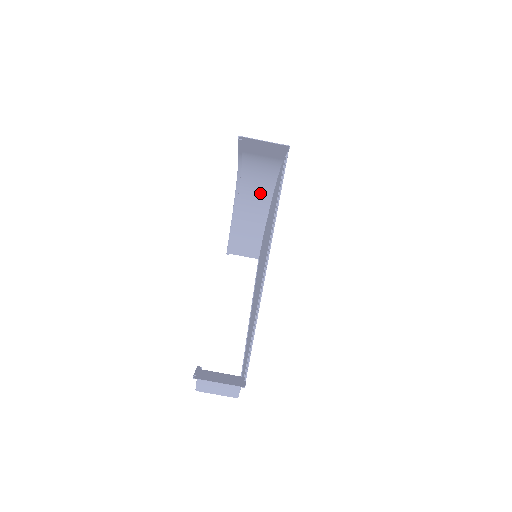
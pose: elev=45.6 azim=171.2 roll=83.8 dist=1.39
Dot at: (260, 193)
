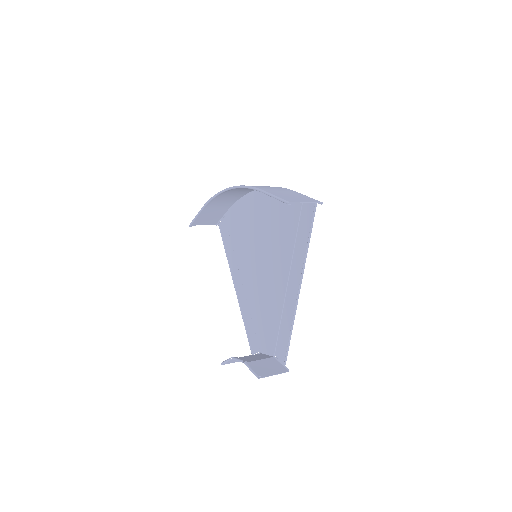
Dot at: (242, 191)
